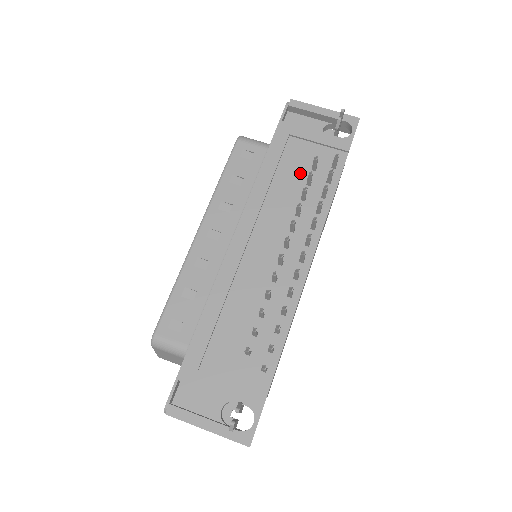
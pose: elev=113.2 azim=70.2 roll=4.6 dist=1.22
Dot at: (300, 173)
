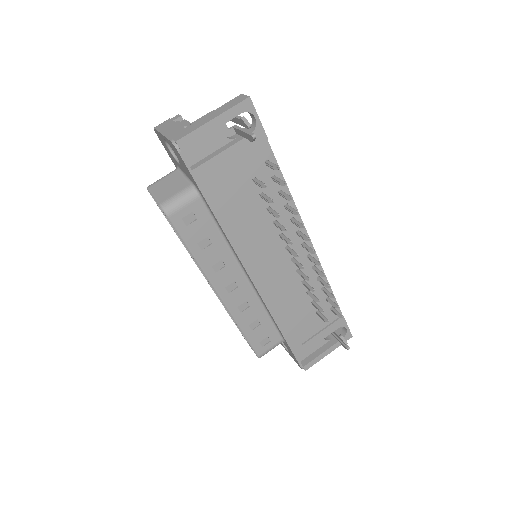
Dot at: (249, 195)
